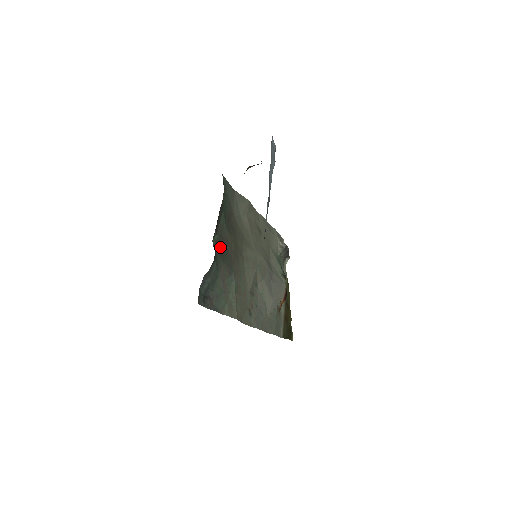
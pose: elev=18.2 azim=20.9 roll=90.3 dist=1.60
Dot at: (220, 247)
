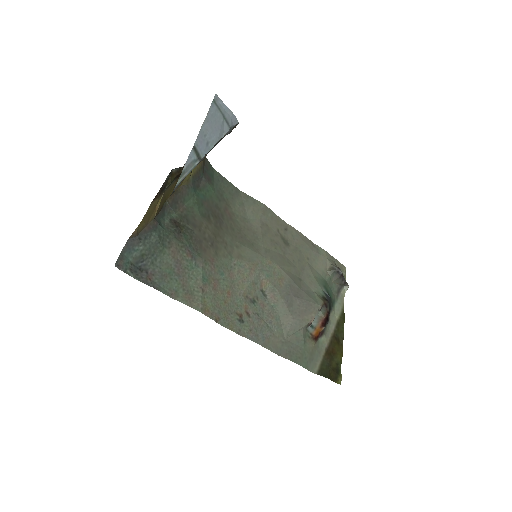
Dot at: (178, 226)
